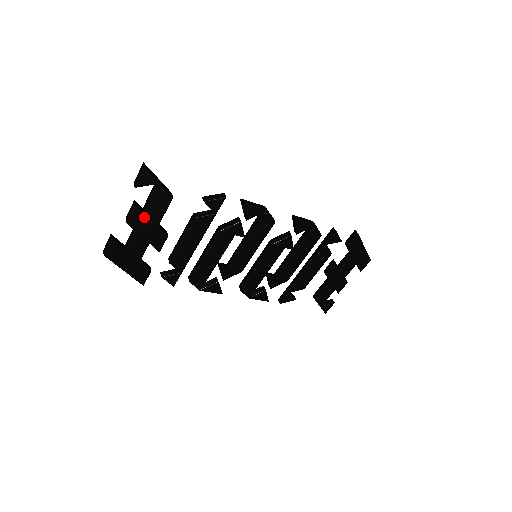
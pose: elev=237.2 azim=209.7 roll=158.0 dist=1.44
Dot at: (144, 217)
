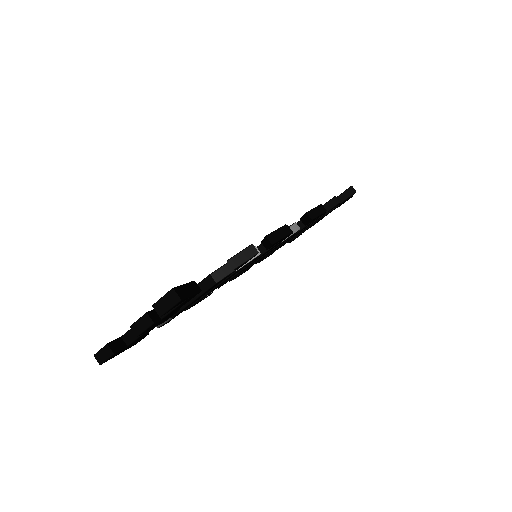
Dot at: (160, 321)
